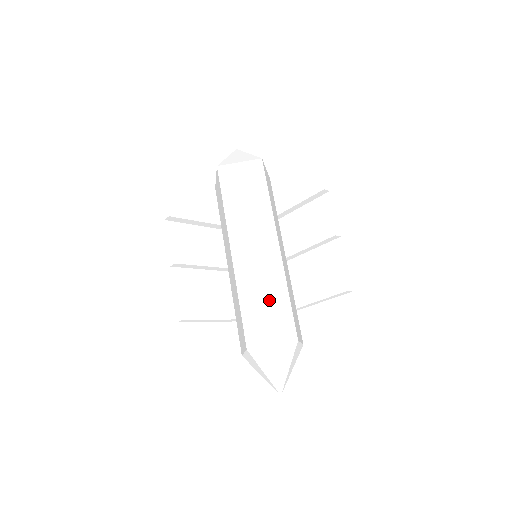
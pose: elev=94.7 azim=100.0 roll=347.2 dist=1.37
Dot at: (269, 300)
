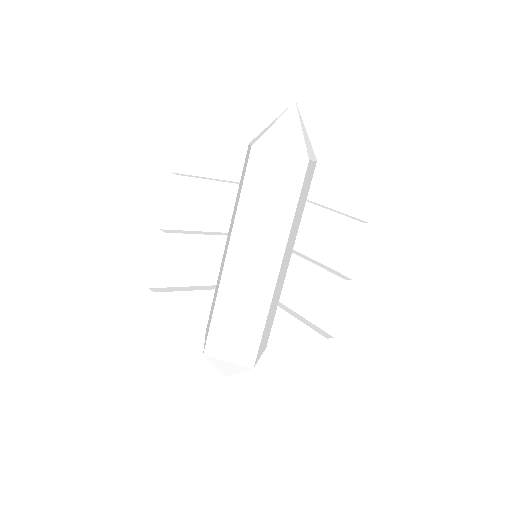
Dot at: (243, 322)
